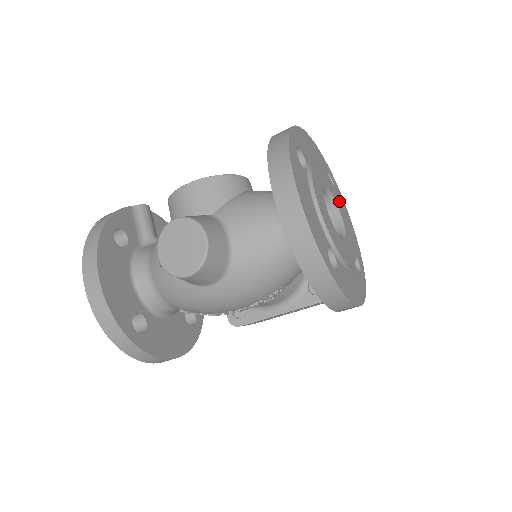
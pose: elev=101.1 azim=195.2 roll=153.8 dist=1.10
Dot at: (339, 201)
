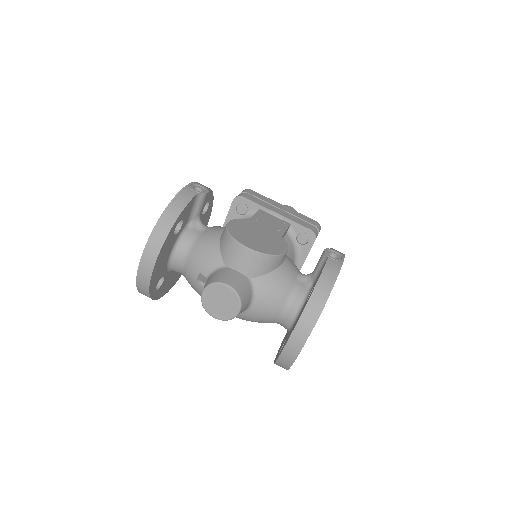
Dot at: occluded
